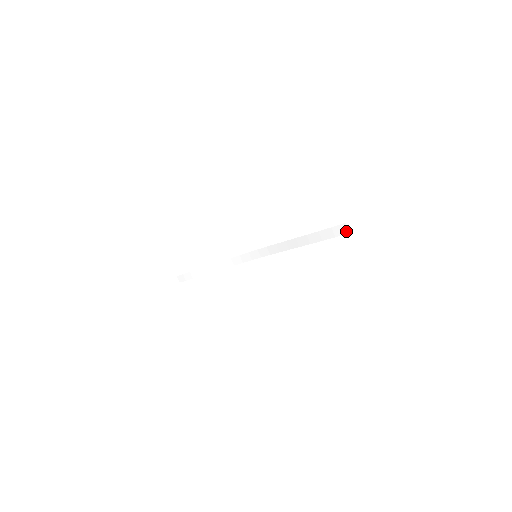
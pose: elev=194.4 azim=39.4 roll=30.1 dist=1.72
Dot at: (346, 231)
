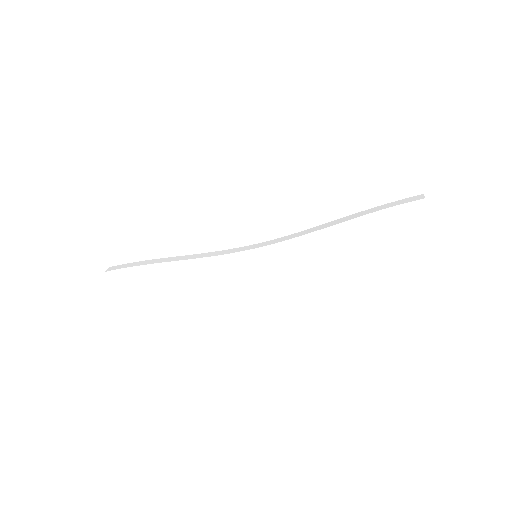
Dot at: (422, 197)
